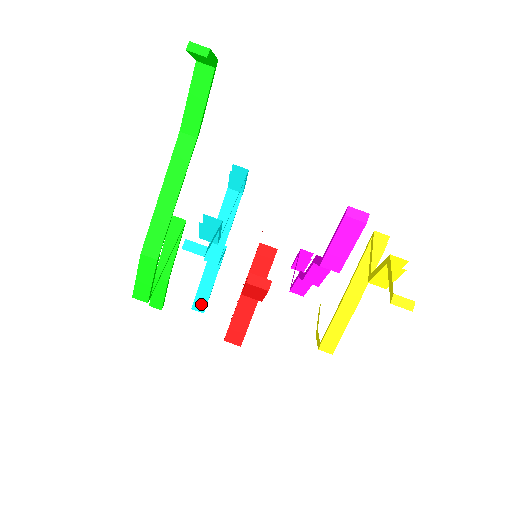
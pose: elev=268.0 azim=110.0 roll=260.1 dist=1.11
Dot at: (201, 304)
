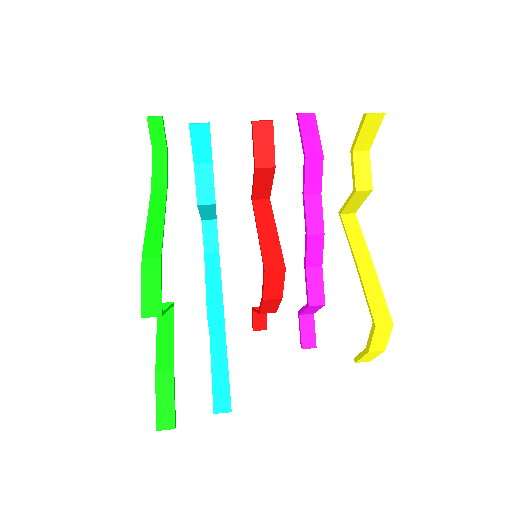
Dot at: (223, 402)
